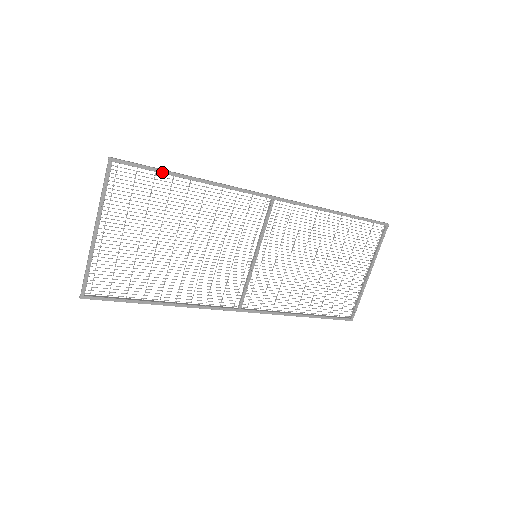
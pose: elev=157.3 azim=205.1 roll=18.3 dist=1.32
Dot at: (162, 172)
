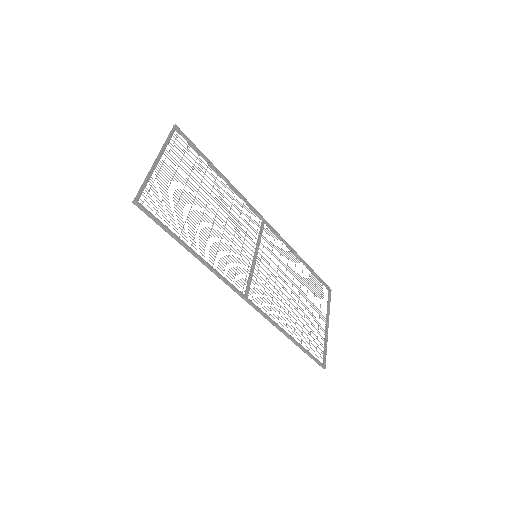
Dot at: (203, 155)
